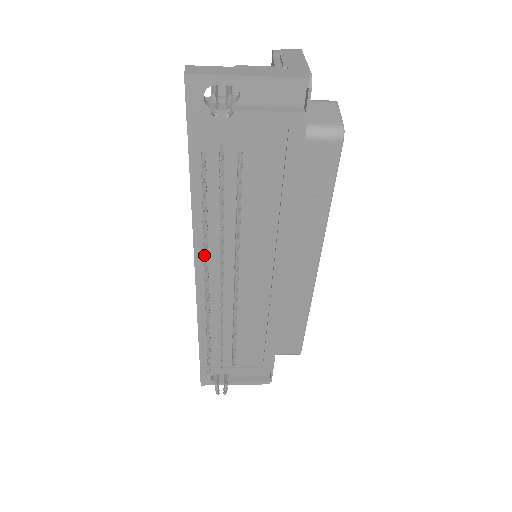
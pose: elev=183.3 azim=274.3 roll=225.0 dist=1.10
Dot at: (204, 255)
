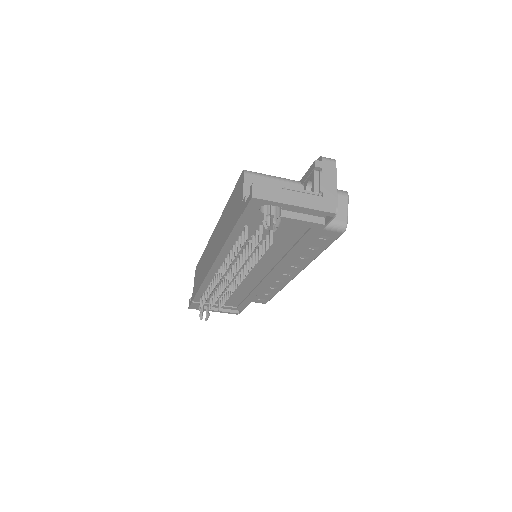
Dot at: (224, 269)
